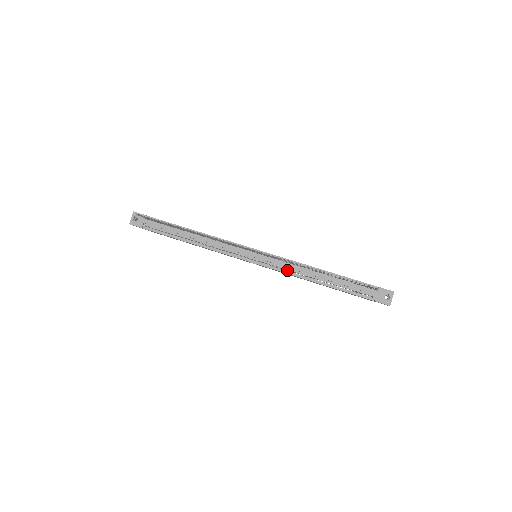
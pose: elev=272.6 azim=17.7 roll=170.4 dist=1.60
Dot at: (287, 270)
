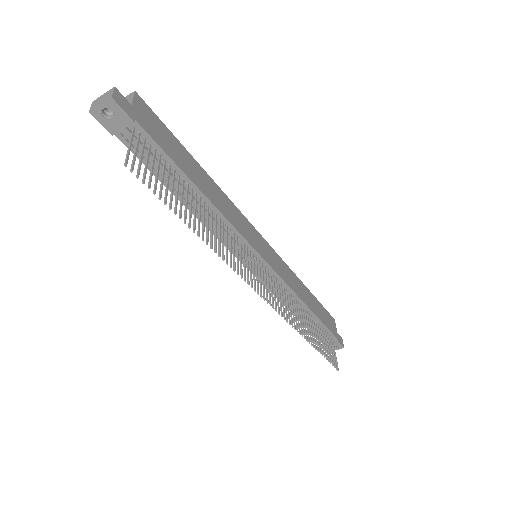
Dot at: occluded
